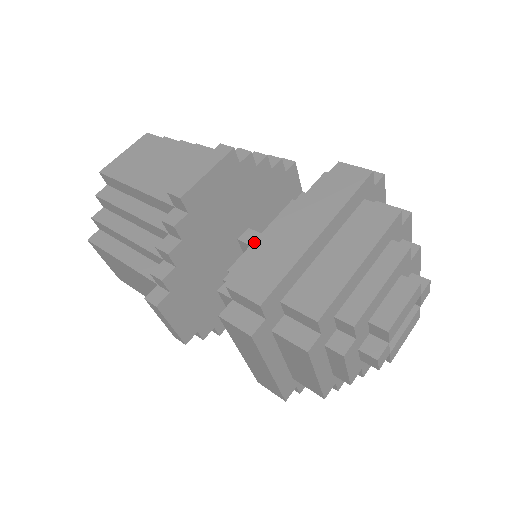
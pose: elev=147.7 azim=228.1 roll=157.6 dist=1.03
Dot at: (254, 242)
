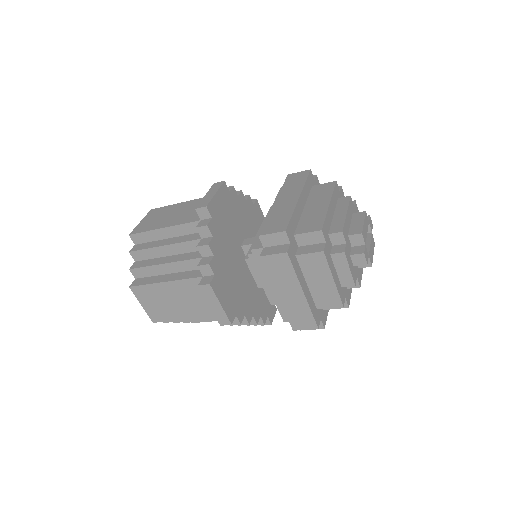
Dot at: occluded
